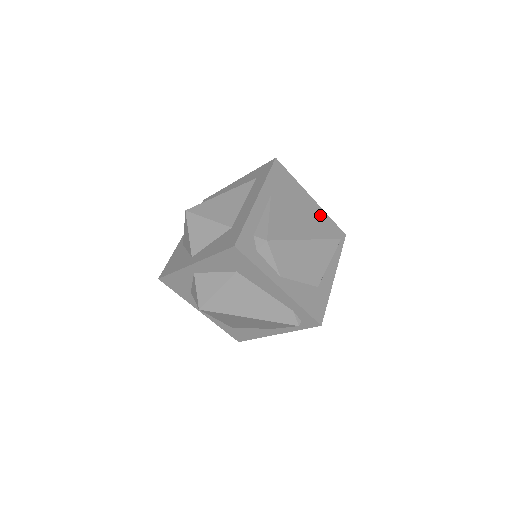
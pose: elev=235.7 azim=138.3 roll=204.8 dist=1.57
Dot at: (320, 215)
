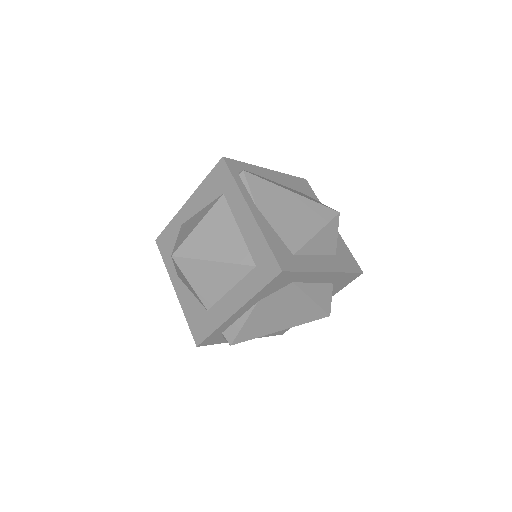
Dot at: (330, 278)
